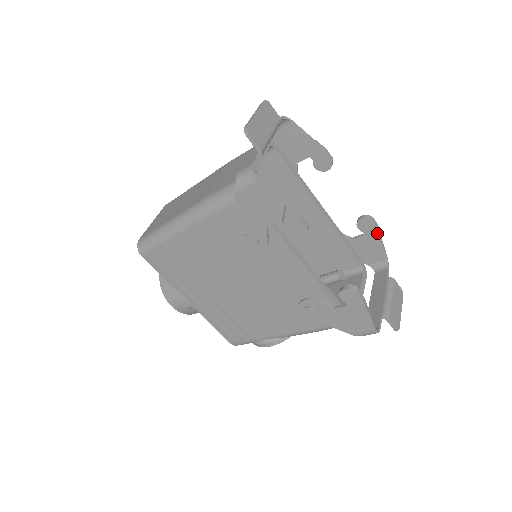
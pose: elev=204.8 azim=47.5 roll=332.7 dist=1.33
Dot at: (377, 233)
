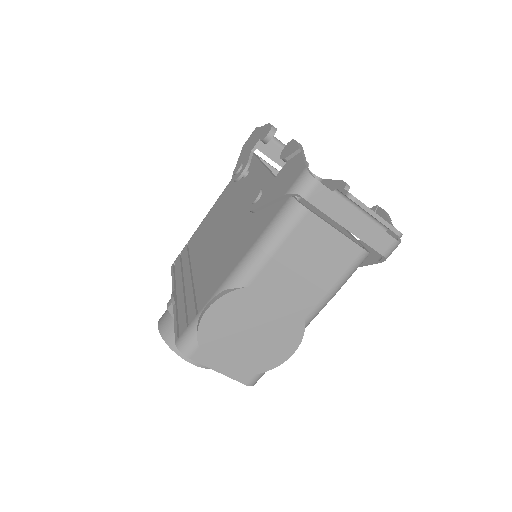
Dot at: (384, 216)
